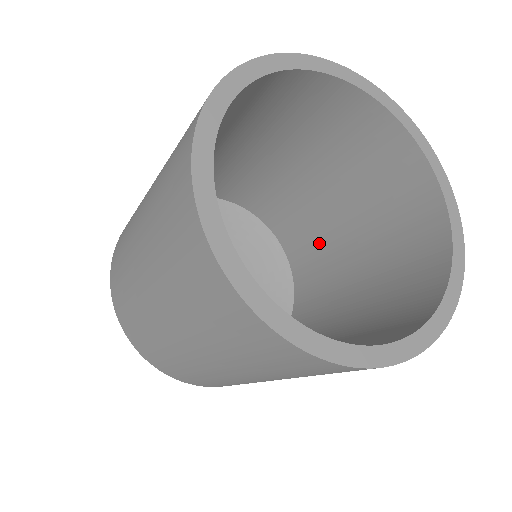
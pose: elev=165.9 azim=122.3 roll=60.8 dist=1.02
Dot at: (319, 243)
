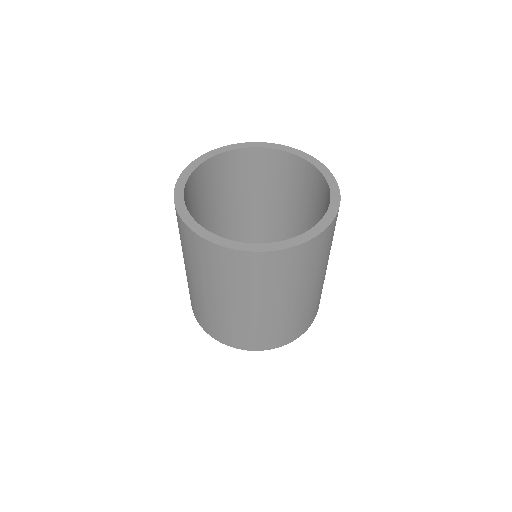
Dot at: occluded
